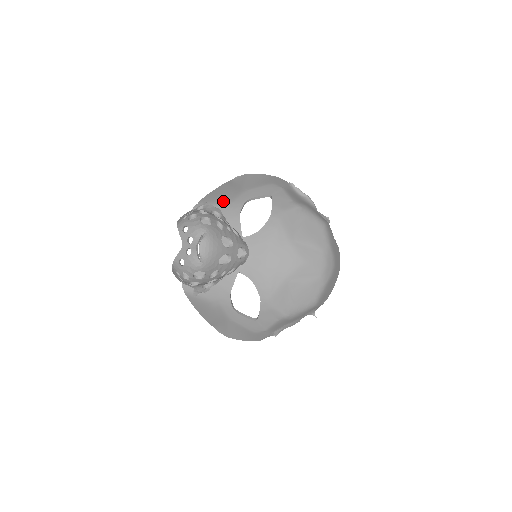
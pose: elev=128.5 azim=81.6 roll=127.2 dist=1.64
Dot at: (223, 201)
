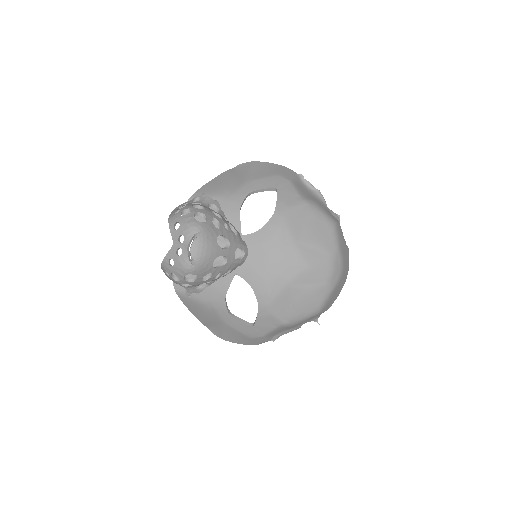
Dot at: (223, 193)
